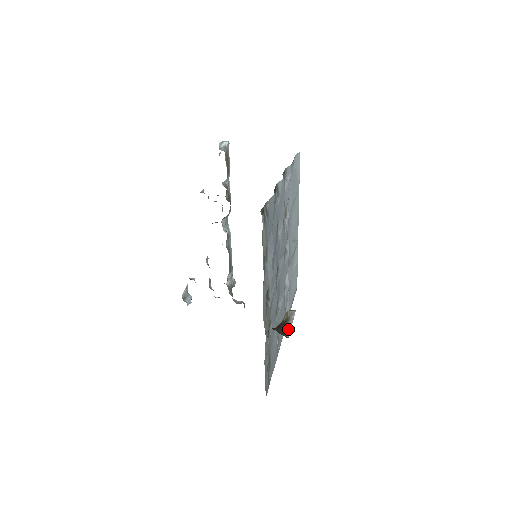
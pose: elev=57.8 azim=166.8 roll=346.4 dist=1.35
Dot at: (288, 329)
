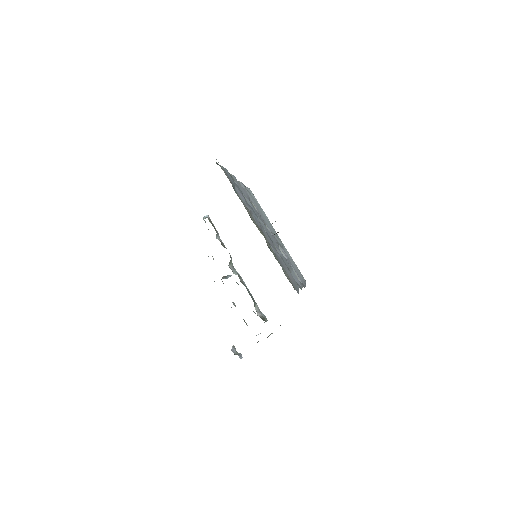
Dot at: occluded
